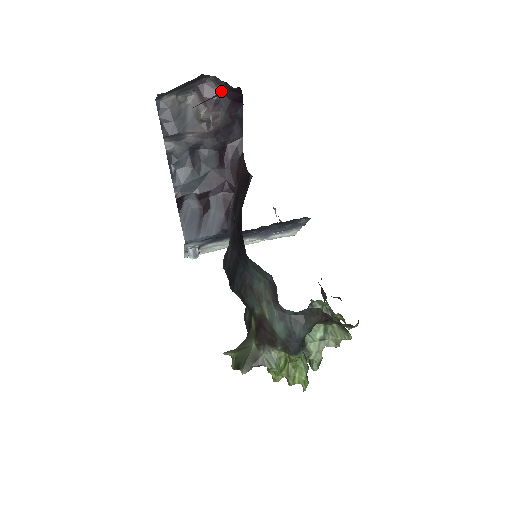
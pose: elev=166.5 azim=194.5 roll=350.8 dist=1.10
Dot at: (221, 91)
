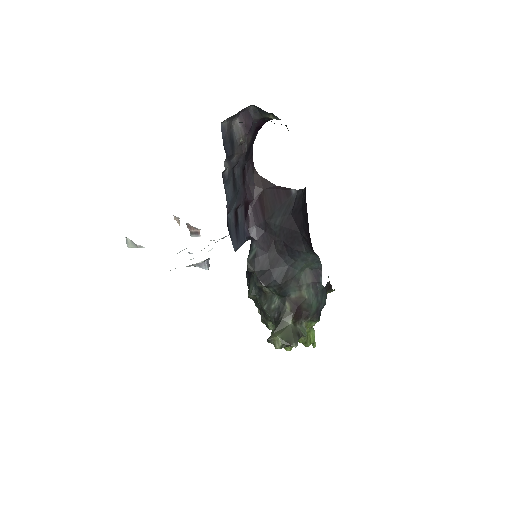
Dot at: (254, 119)
